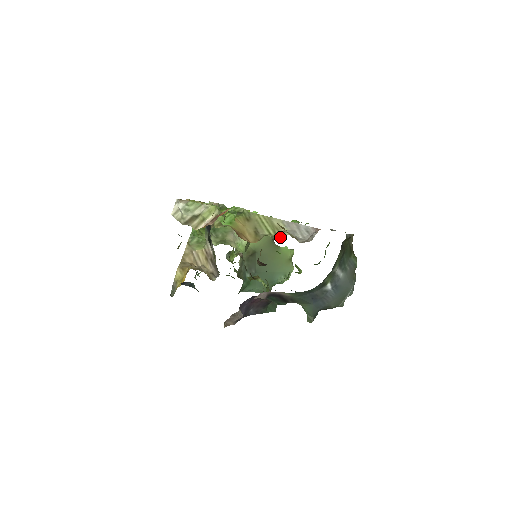
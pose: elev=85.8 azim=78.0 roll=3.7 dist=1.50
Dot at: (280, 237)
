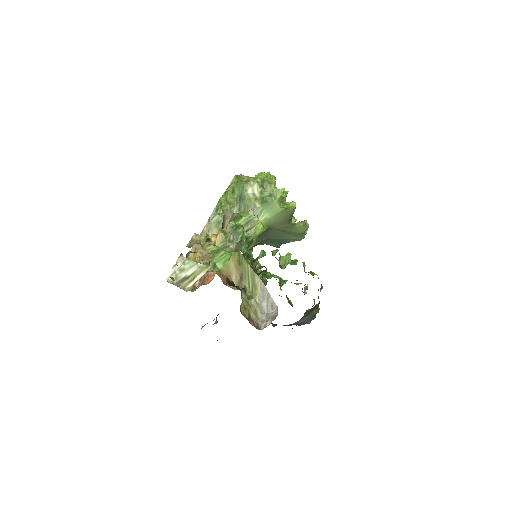
Dot at: occluded
